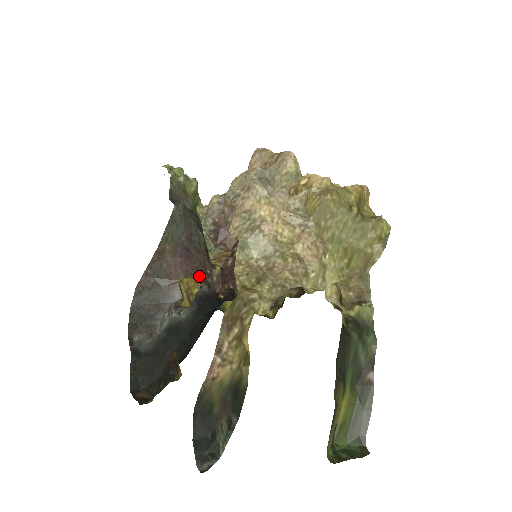
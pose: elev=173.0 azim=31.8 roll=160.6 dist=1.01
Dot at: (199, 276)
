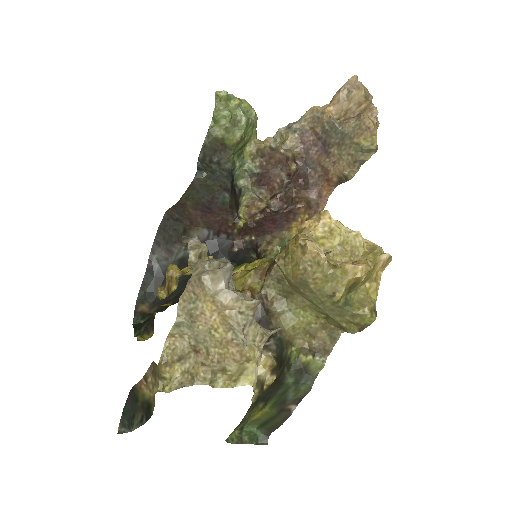
Dot at: (219, 227)
